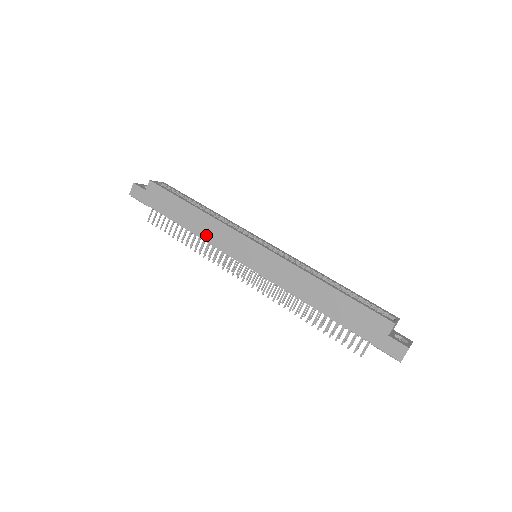
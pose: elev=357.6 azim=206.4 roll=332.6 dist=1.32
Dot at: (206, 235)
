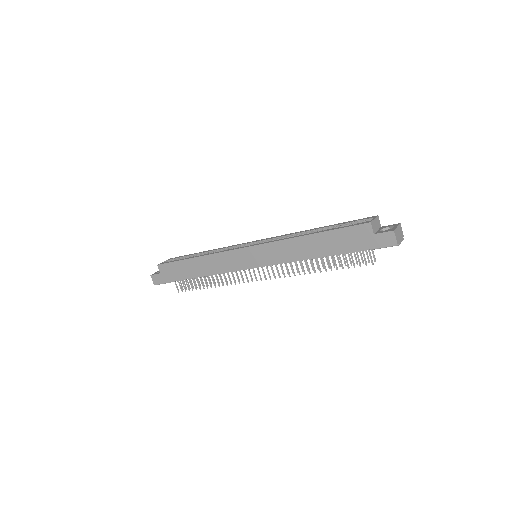
Dot at: (215, 270)
